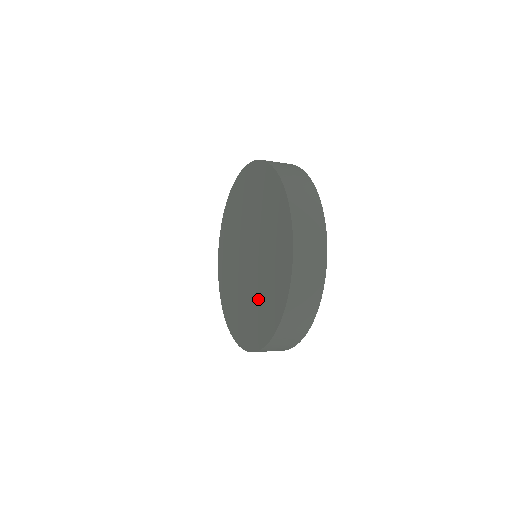
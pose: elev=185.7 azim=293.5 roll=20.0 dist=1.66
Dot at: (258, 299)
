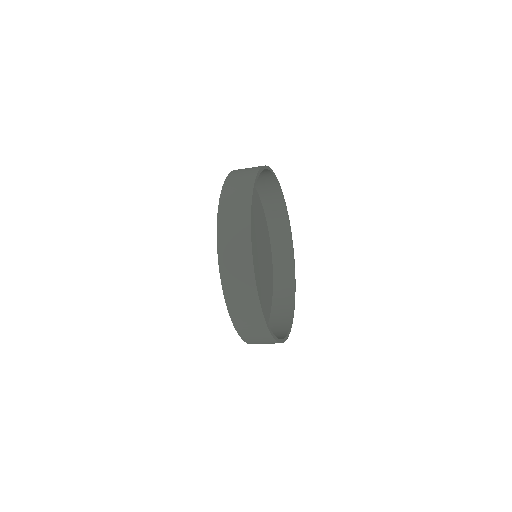
Dot at: occluded
